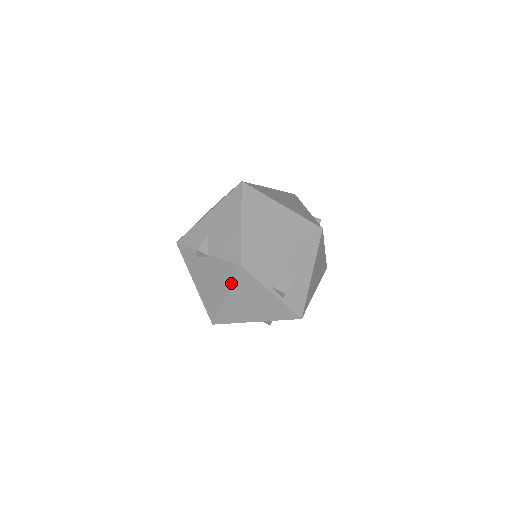
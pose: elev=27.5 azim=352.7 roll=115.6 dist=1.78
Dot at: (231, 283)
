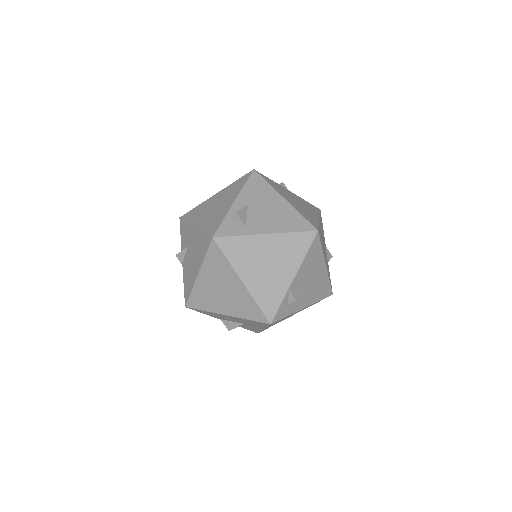
Dot at: occluded
